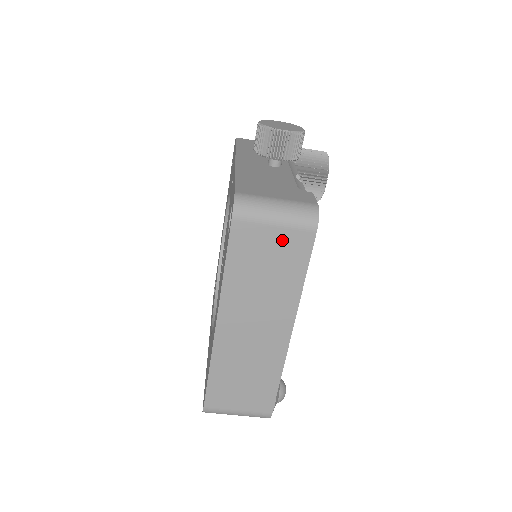
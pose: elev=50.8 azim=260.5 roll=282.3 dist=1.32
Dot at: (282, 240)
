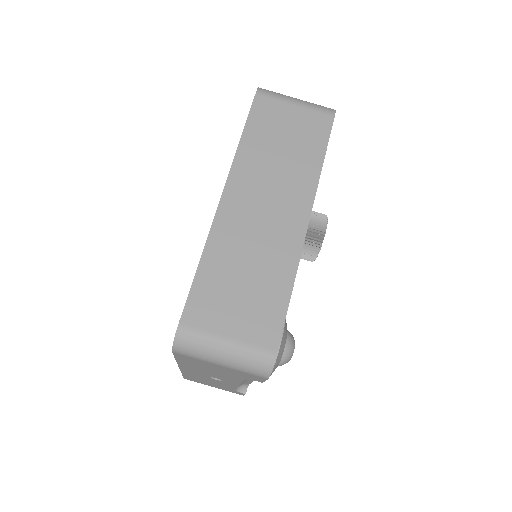
Dot at: (302, 119)
